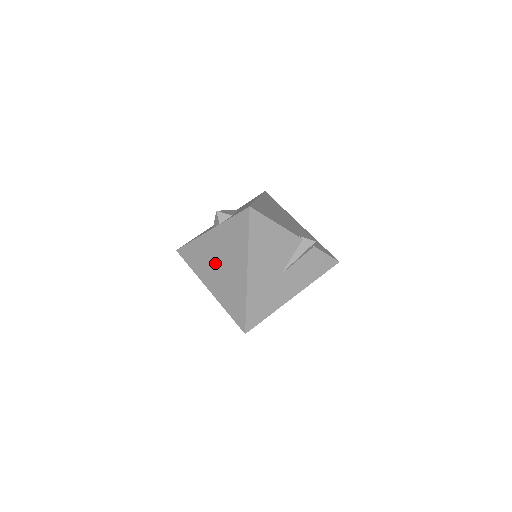
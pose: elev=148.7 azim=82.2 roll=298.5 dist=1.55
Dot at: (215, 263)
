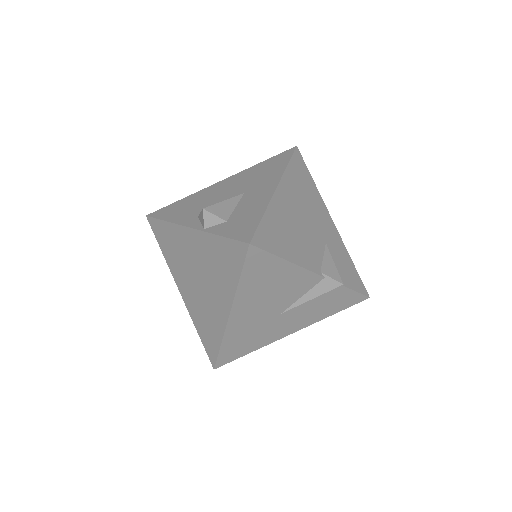
Dot at: (191, 271)
